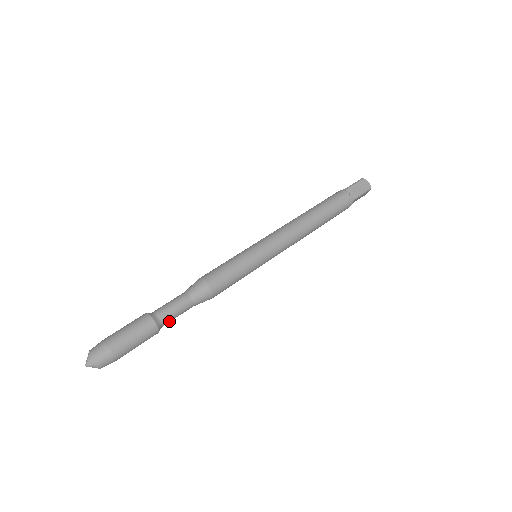
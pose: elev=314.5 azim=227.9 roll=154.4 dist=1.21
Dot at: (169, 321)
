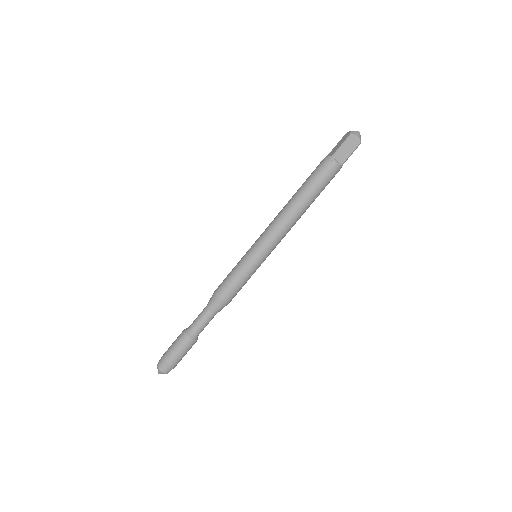
Dot at: (202, 330)
